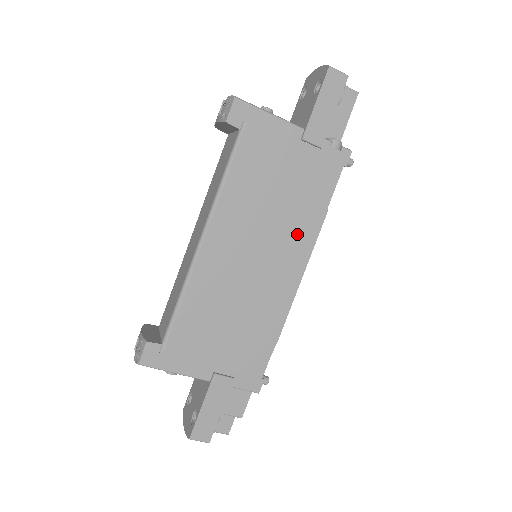
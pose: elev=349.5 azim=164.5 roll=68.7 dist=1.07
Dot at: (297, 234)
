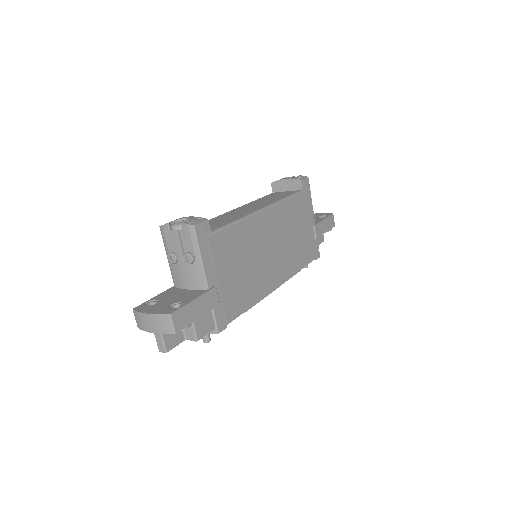
Dot at: (289, 263)
